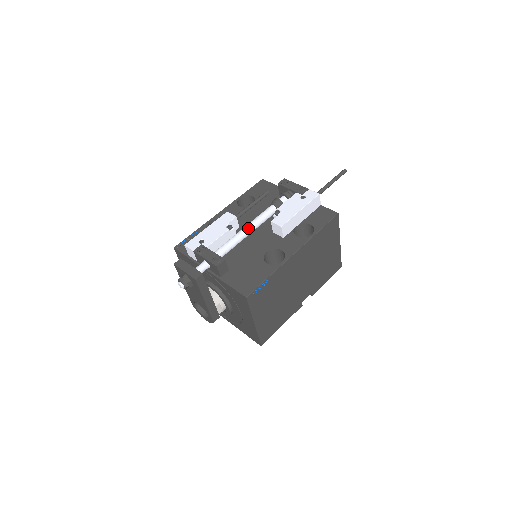
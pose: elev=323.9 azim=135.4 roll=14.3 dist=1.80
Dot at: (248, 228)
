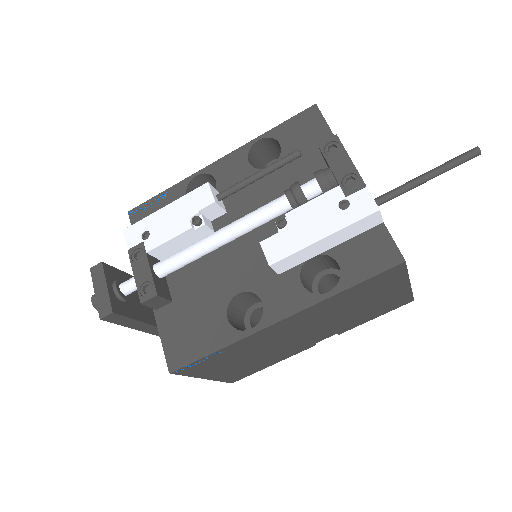
Dot at: (223, 235)
